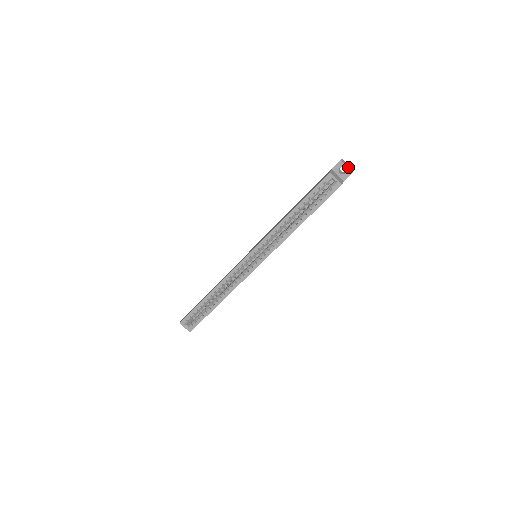
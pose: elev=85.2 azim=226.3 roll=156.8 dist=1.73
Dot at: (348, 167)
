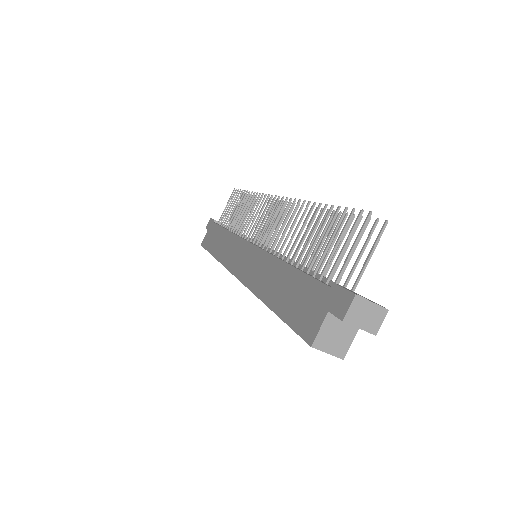
Dot at: (366, 323)
